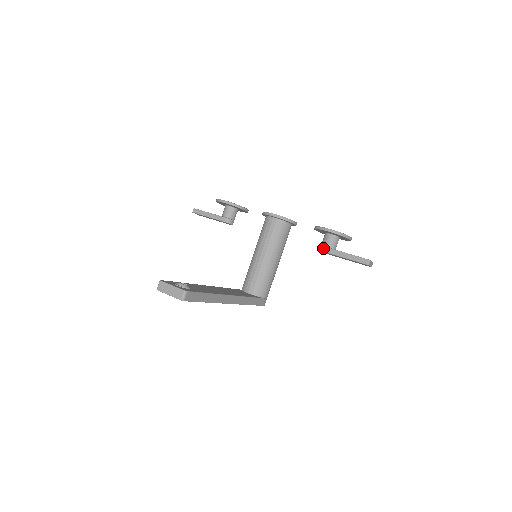
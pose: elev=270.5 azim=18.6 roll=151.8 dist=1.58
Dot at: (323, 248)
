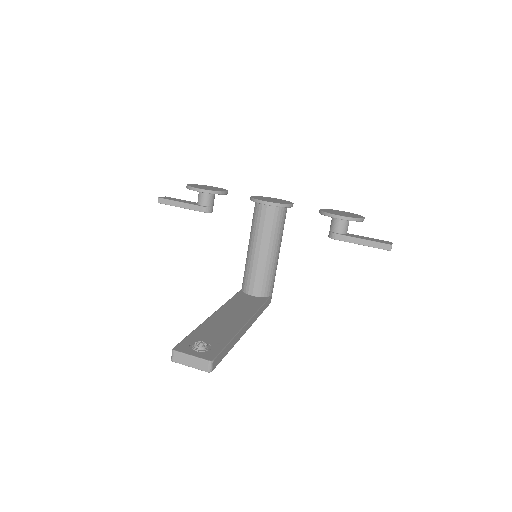
Dot at: (334, 235)
